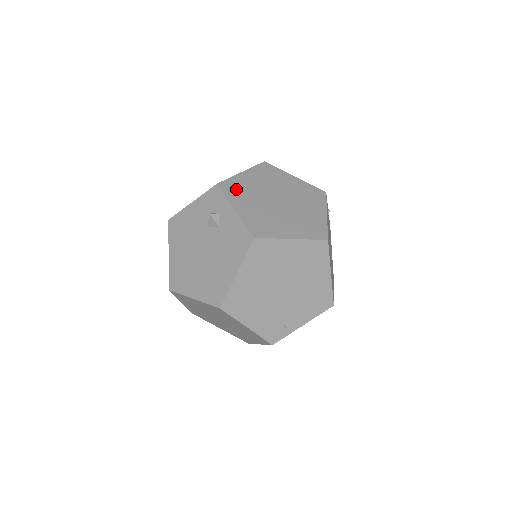
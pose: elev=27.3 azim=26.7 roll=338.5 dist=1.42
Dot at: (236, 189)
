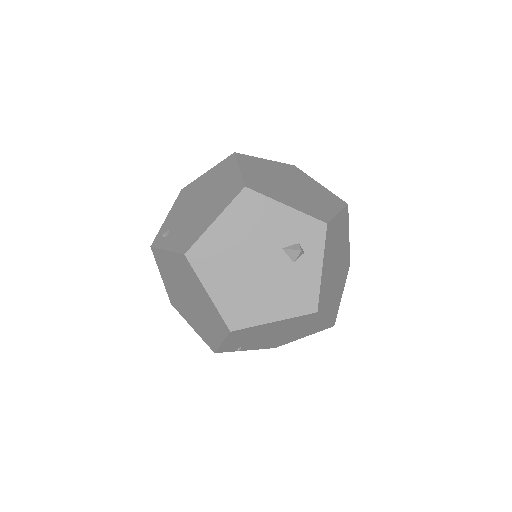
Dot at: (331, 238)
